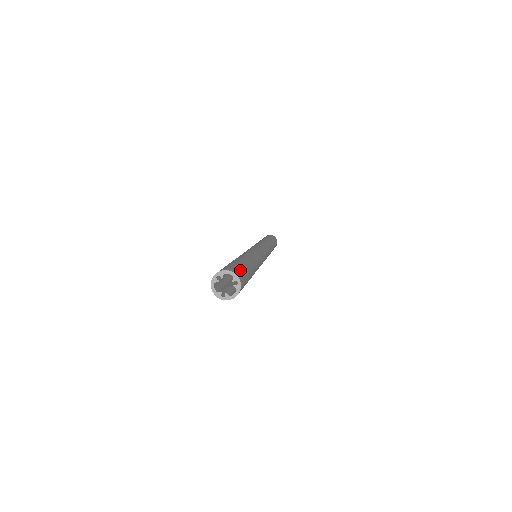
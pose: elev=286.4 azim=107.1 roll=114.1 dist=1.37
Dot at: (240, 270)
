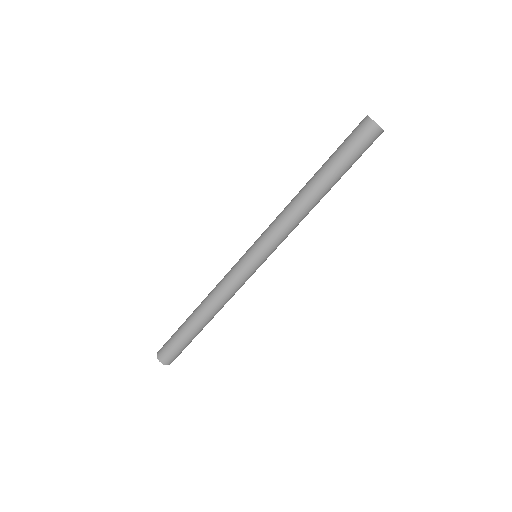
Dot at: (176, 355)
